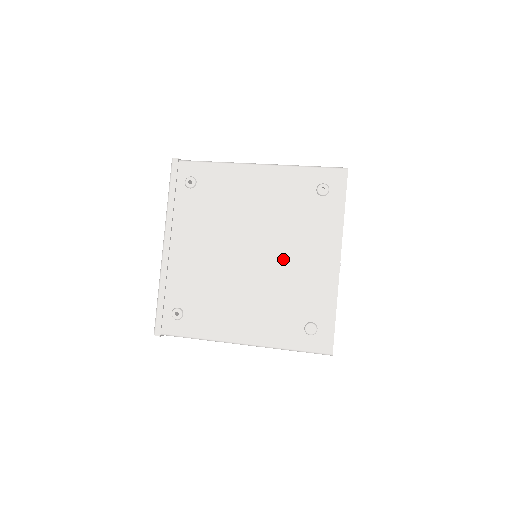
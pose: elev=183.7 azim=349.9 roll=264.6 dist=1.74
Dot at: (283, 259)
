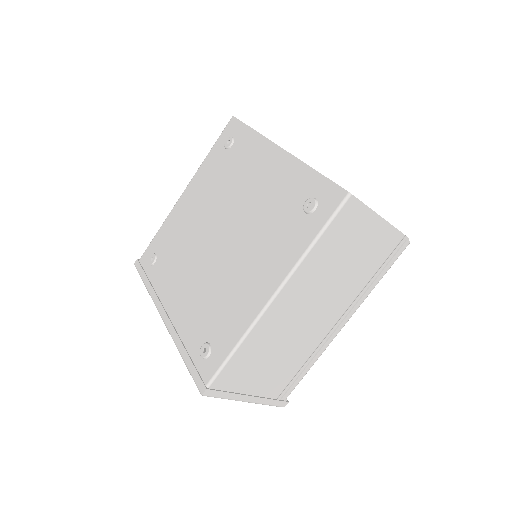
Dot at: (243, 205)
